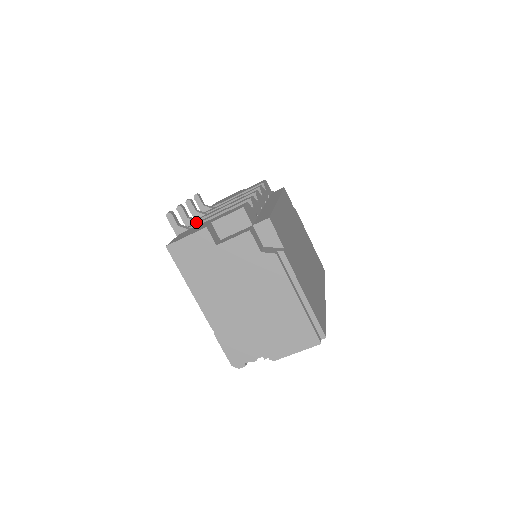
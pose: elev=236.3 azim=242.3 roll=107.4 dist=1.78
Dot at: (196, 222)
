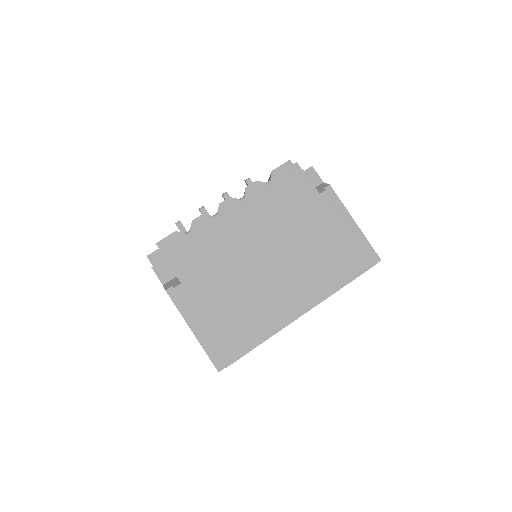
Dot at: occluded
